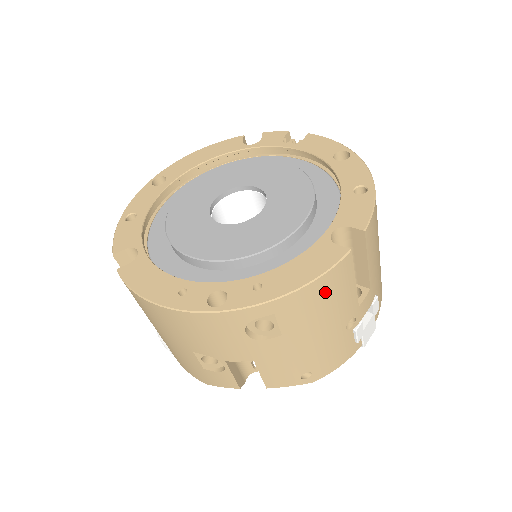
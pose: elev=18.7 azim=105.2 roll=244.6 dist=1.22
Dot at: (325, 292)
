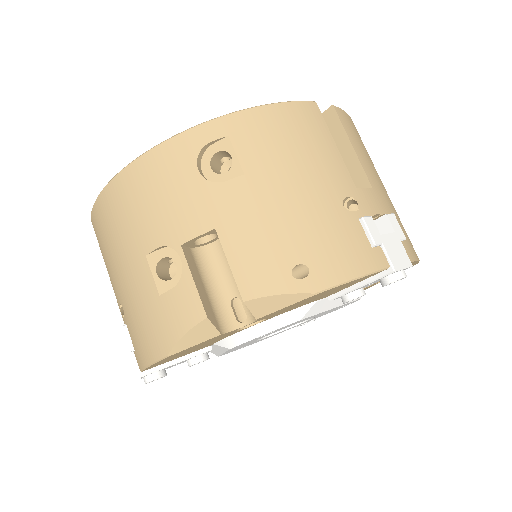
Dot at: (290, 127)
